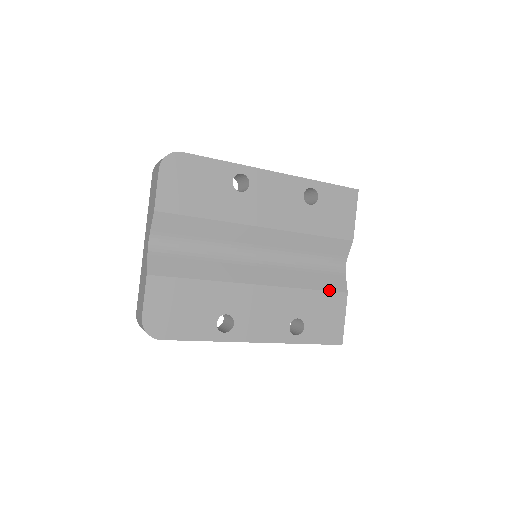
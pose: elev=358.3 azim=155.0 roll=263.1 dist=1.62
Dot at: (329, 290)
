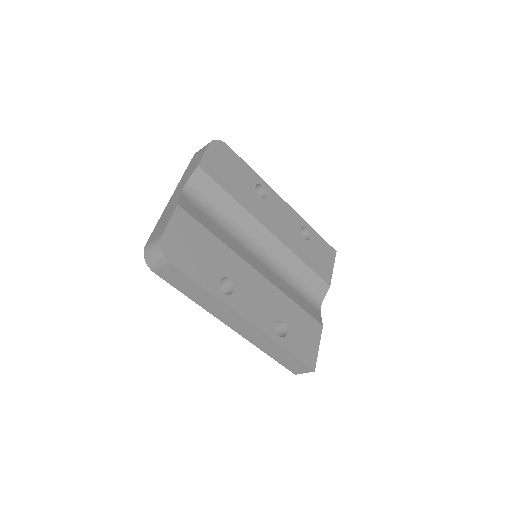
Dot at: (309, 314)
